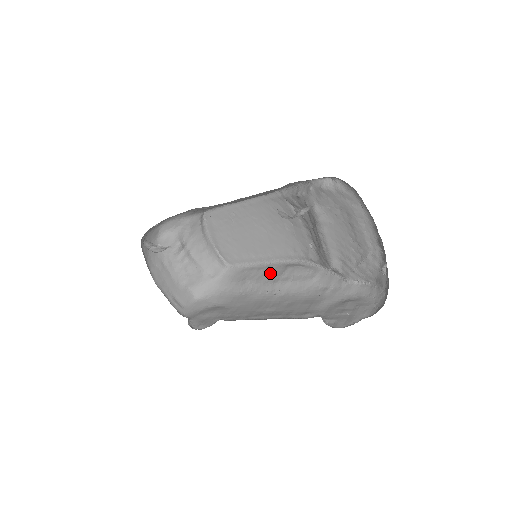
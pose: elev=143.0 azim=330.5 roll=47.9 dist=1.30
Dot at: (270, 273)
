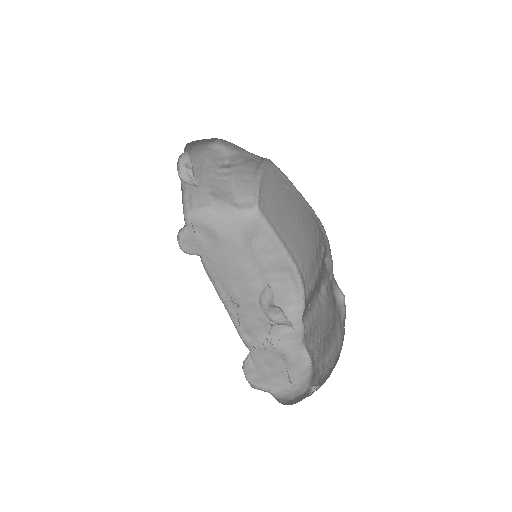
Dot at: (273, 257)
